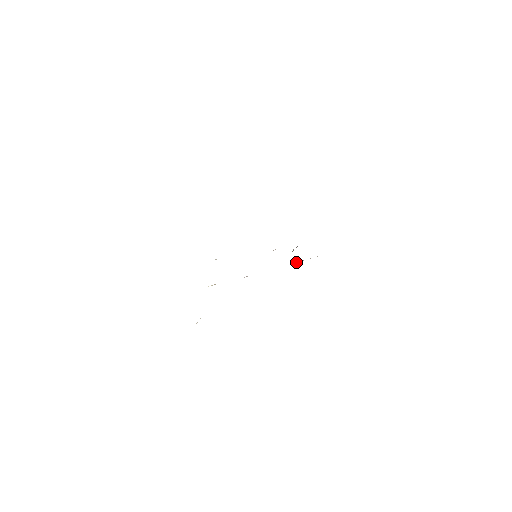
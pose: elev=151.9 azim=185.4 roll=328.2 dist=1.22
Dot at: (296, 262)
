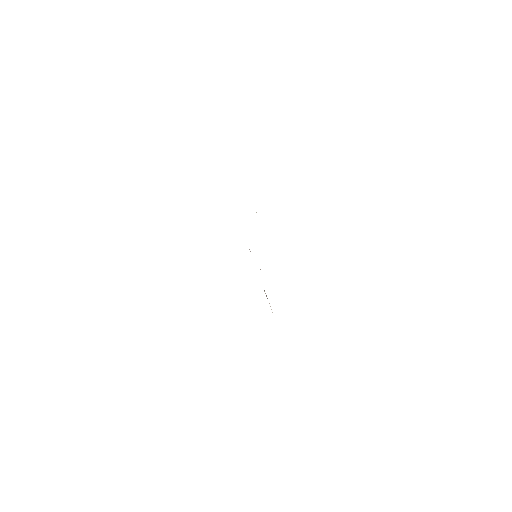
Dot at: occluded
